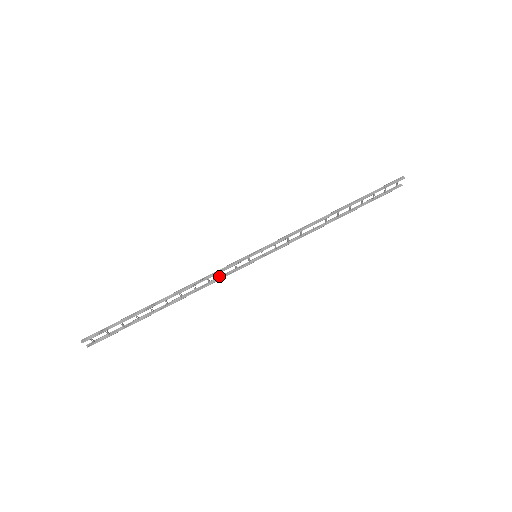
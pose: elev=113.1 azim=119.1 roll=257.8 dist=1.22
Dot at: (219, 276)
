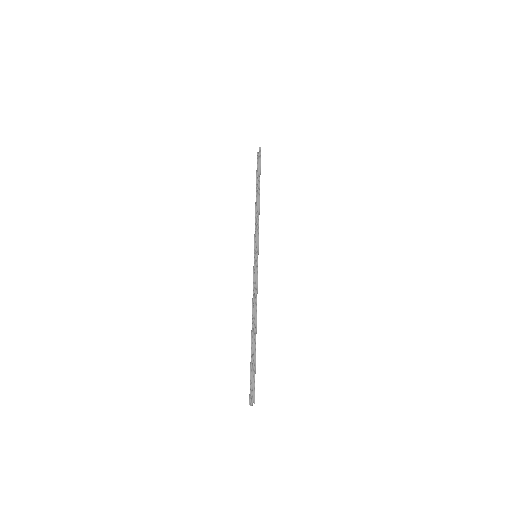
Dot at: (253, 287)
